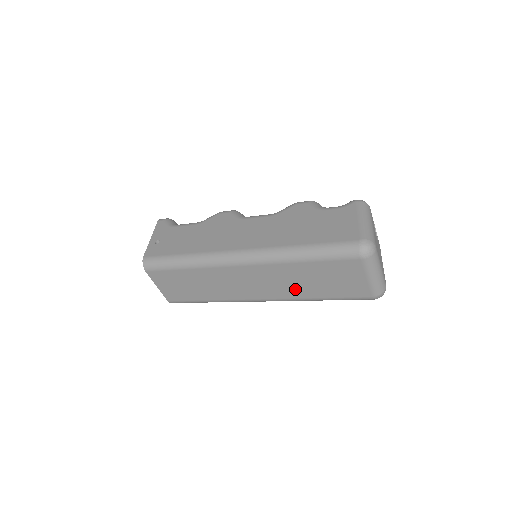
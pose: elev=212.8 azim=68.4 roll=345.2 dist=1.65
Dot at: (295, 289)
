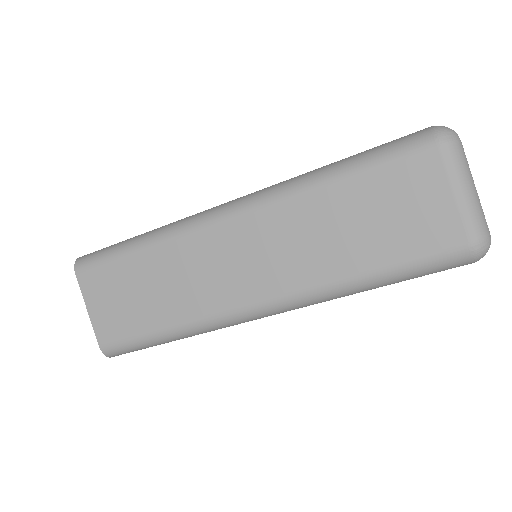
Dot at: (321, 258)
